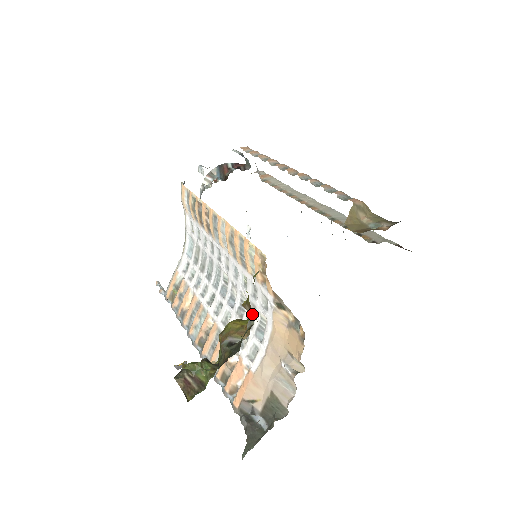
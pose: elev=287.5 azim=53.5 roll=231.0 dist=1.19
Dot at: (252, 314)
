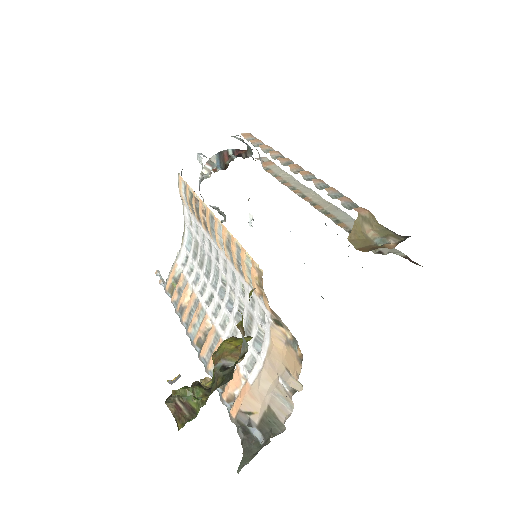
Dot at: (245, 341)
